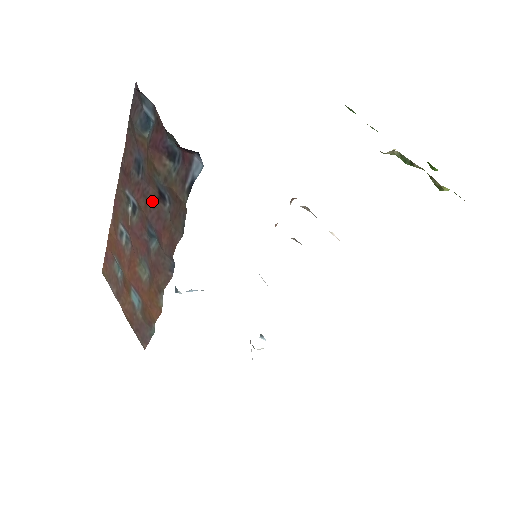
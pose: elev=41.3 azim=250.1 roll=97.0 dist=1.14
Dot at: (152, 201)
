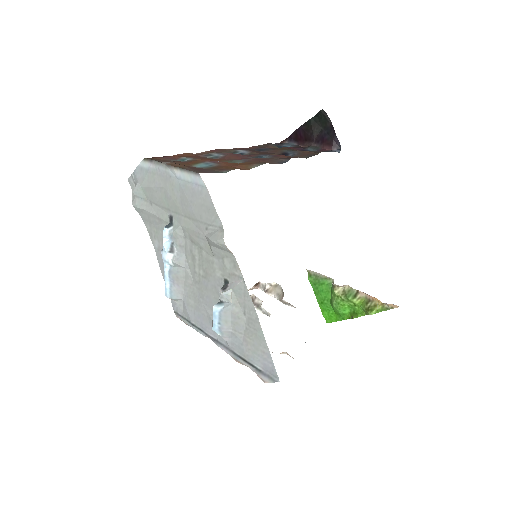
Dot at: (271, 154)
